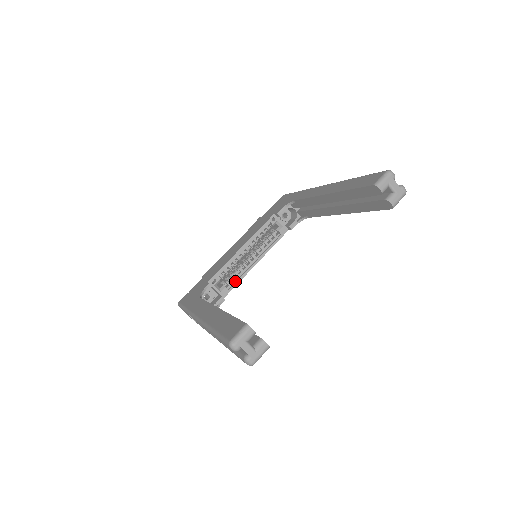
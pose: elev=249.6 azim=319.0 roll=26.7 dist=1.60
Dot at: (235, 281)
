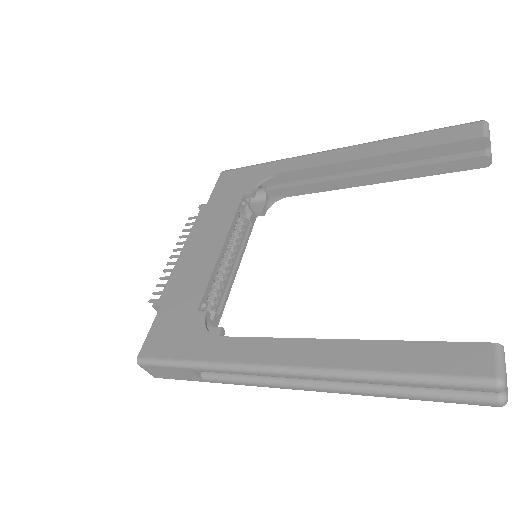
Dot at: (220, 300)
